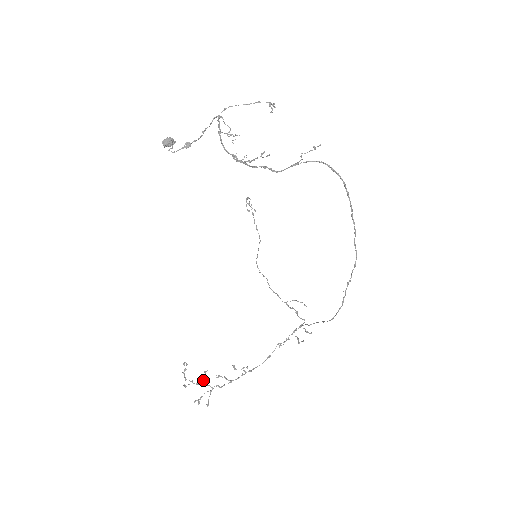
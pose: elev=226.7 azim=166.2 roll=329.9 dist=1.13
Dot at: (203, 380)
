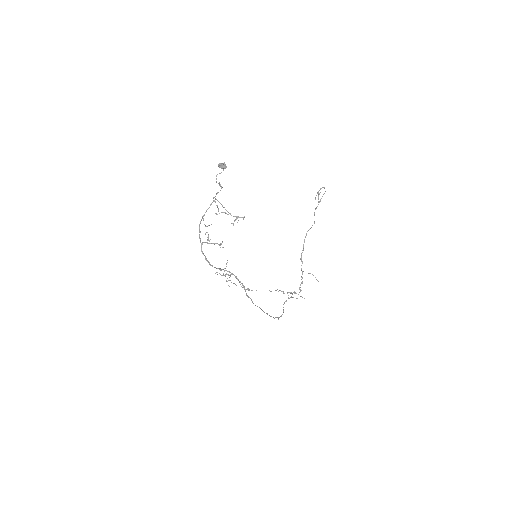
Dot at: occluded
